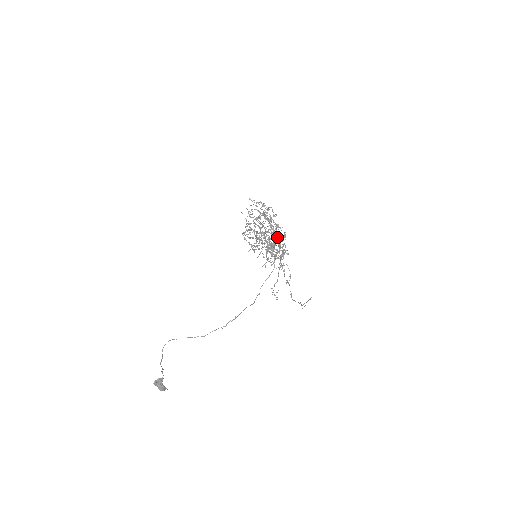
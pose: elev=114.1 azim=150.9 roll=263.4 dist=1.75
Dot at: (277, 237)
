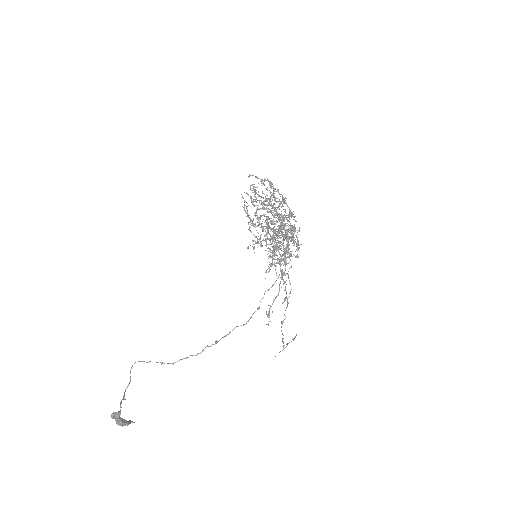
Dot at: occluded
